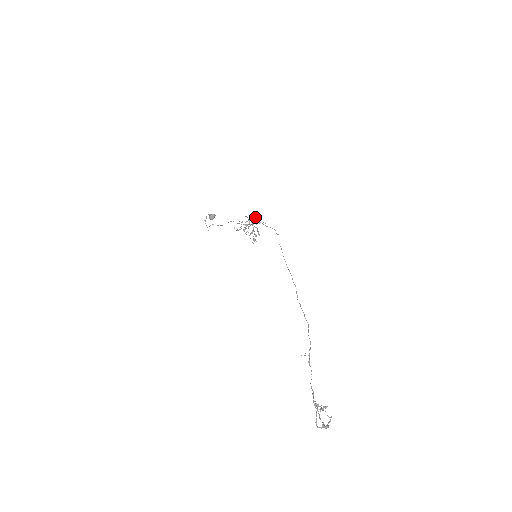
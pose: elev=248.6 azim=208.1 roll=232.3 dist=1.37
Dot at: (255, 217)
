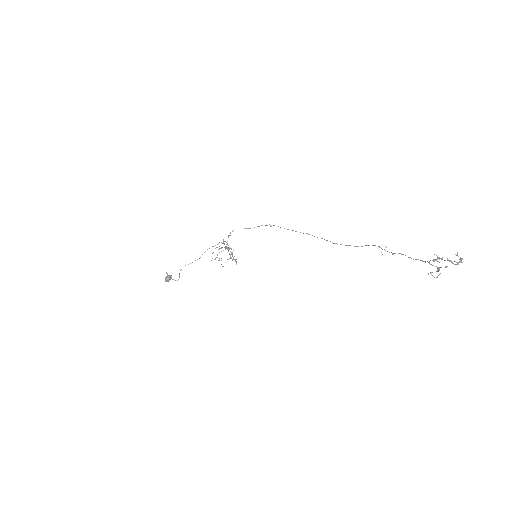
Dot at: (225, 246)
